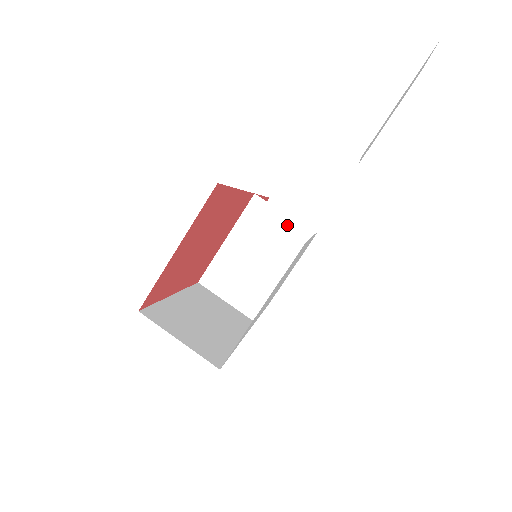
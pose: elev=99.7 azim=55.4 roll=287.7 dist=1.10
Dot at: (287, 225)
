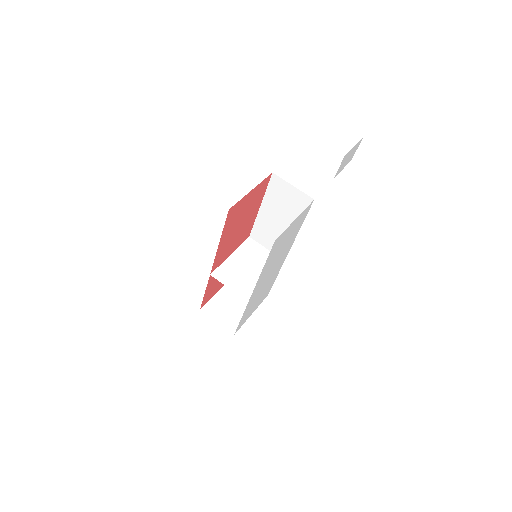
Dot at: (268, 254)
